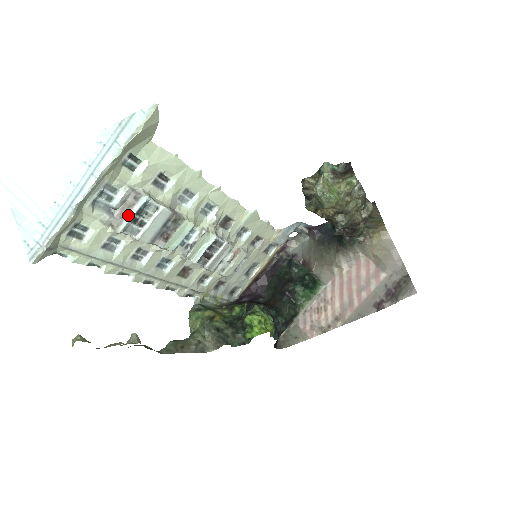
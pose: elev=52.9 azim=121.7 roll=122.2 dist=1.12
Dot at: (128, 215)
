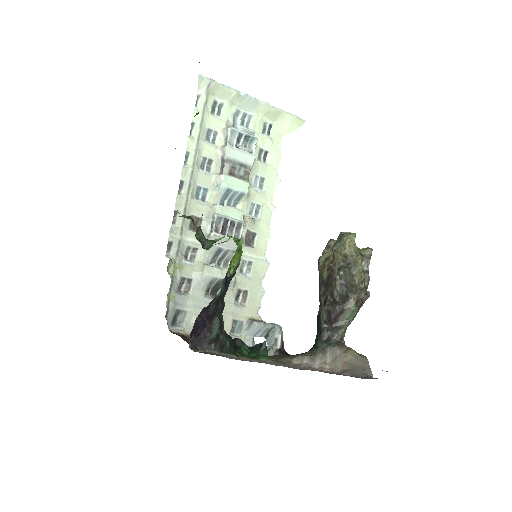
Dot at: (242, 131)
